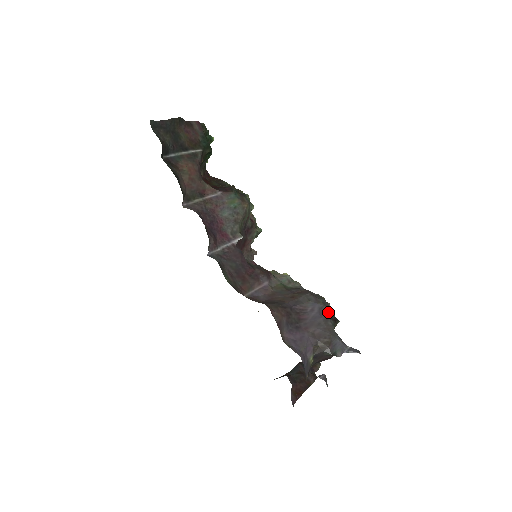
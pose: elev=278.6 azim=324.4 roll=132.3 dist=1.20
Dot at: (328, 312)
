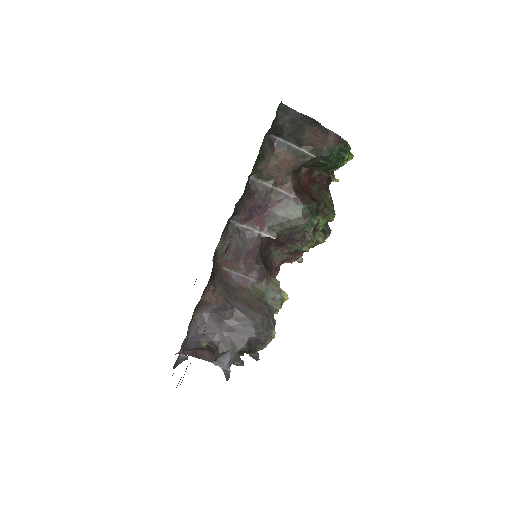
Dot at: (254, 340)
